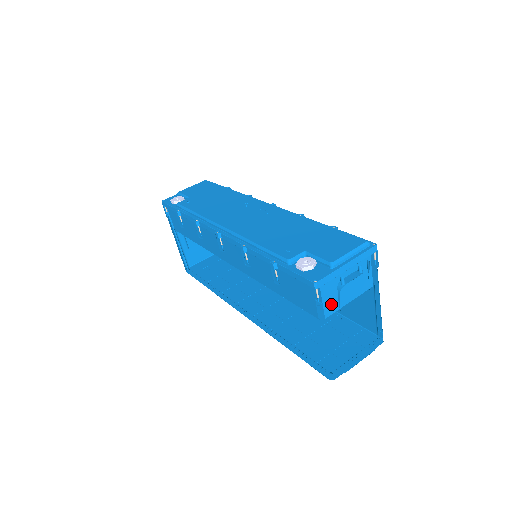
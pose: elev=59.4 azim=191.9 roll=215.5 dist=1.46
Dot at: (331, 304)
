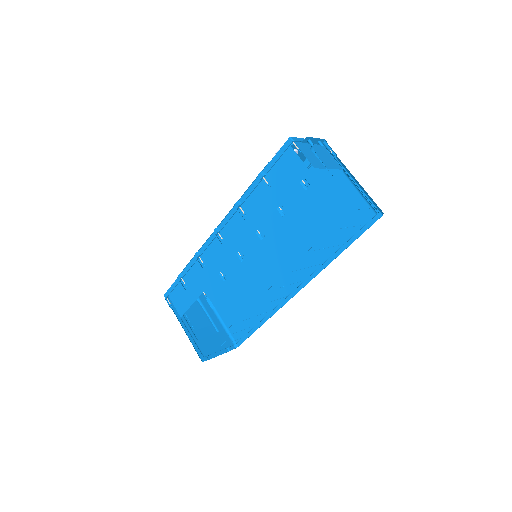
Dot at: (313, 162)
